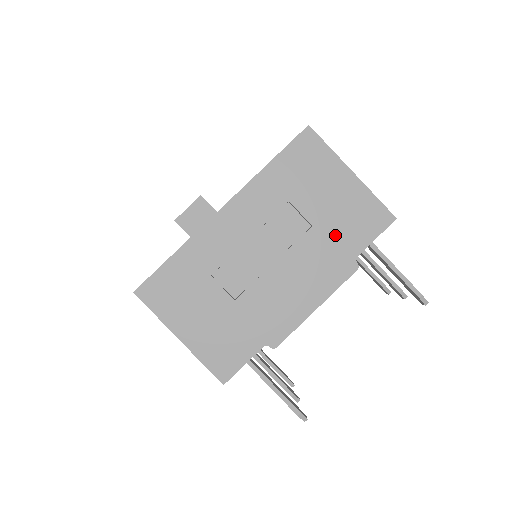
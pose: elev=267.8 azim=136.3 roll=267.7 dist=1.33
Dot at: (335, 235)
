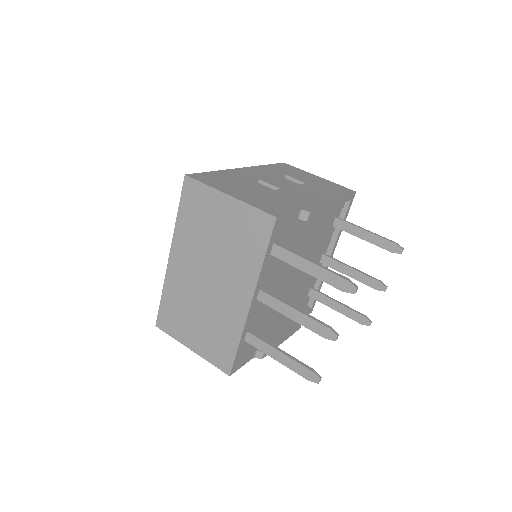
Dot at: (322, 188)
